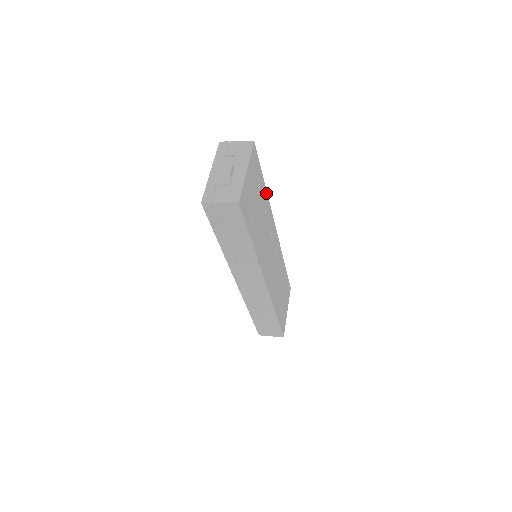
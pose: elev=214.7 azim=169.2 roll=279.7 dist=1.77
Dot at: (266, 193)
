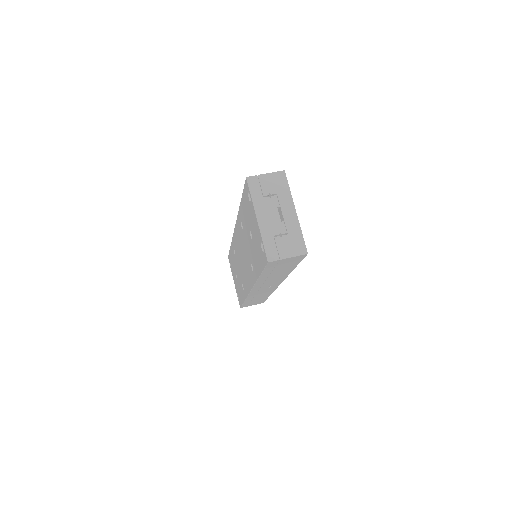
Dot at: occluded
